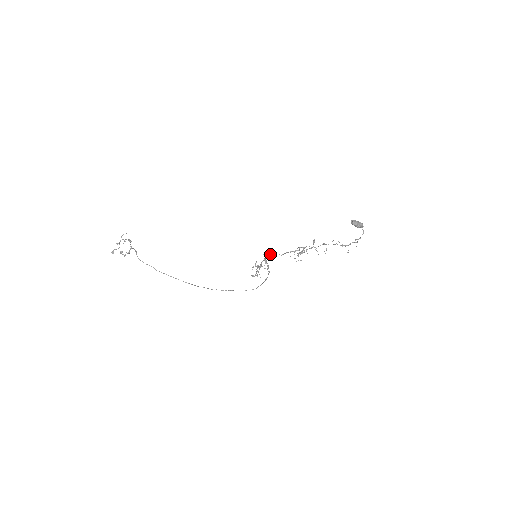
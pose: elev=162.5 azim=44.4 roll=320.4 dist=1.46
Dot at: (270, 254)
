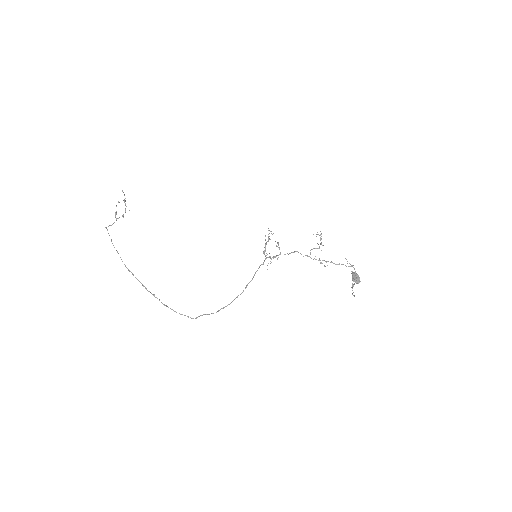
Dot at: (279, 249)
